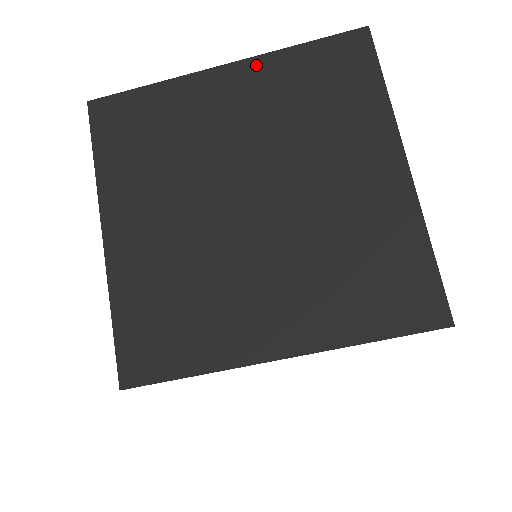
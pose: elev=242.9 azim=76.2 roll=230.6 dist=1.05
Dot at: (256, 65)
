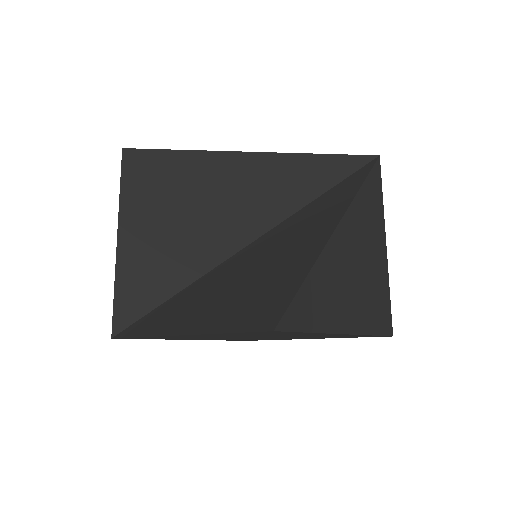
Dot at: occluded
